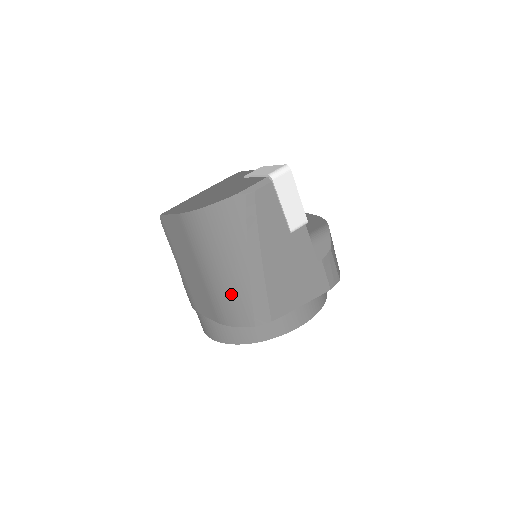
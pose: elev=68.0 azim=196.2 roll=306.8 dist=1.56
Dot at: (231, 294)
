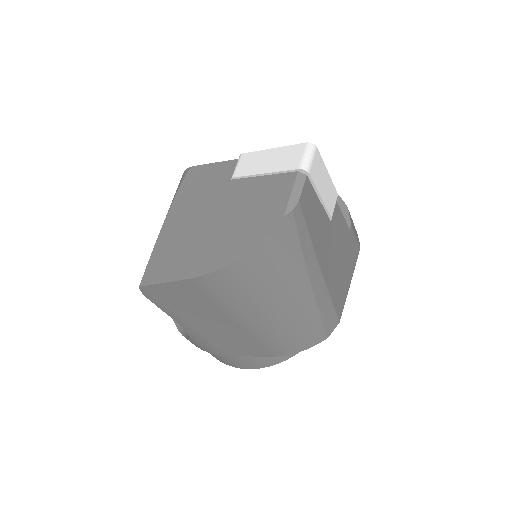
Dot at: (294, 326)
